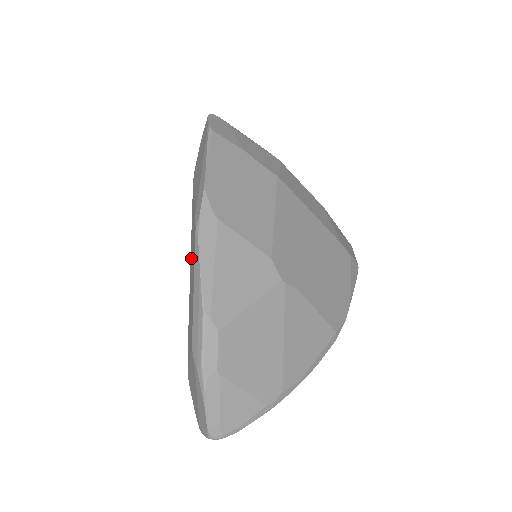
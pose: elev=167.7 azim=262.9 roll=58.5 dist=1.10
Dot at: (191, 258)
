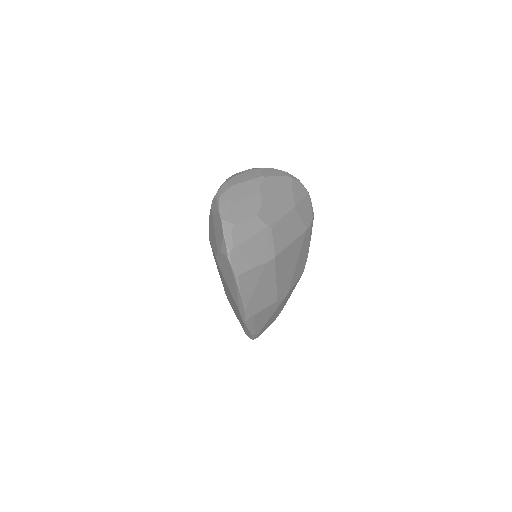
Dot at: (227, 291)
